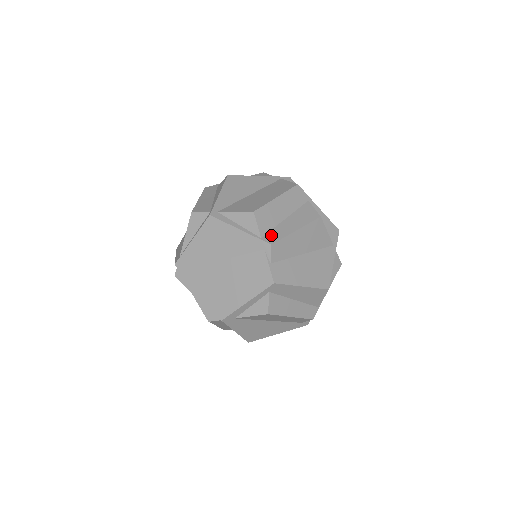
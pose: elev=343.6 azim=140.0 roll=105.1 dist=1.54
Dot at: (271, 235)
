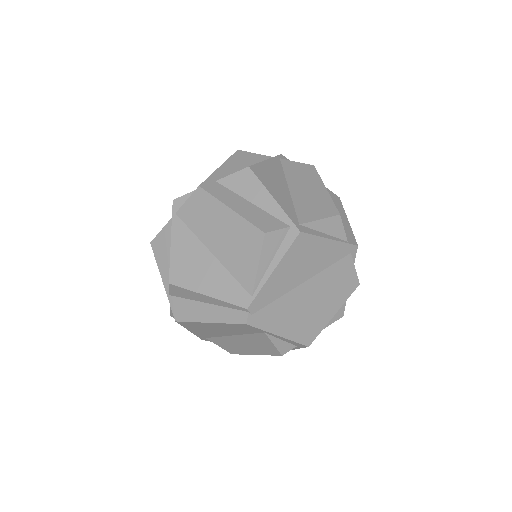
Dot at: (347, 235)
